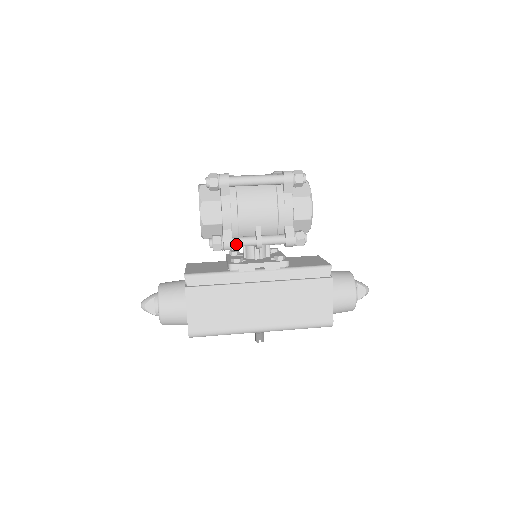
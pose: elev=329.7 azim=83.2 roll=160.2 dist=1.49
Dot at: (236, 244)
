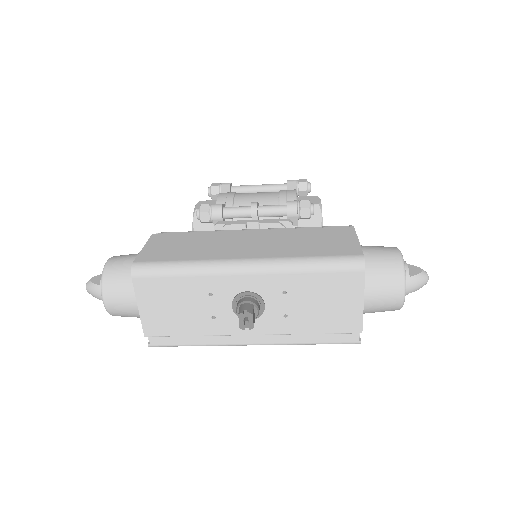
Dot at: (227, 209)
